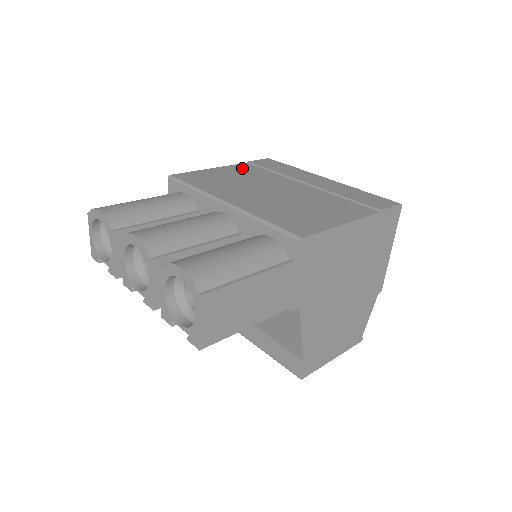
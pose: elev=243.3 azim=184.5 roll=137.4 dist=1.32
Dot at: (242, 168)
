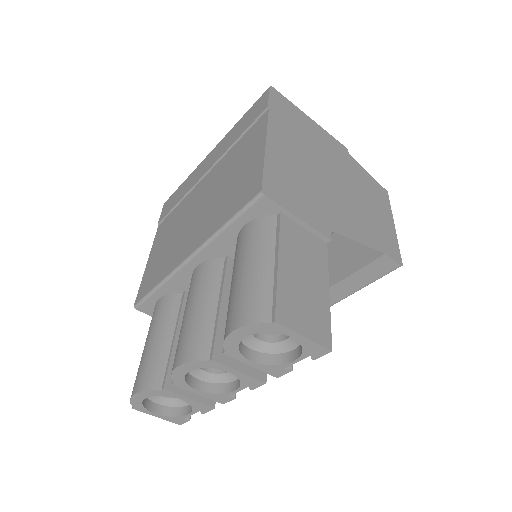
Dot at: (161, 232)
